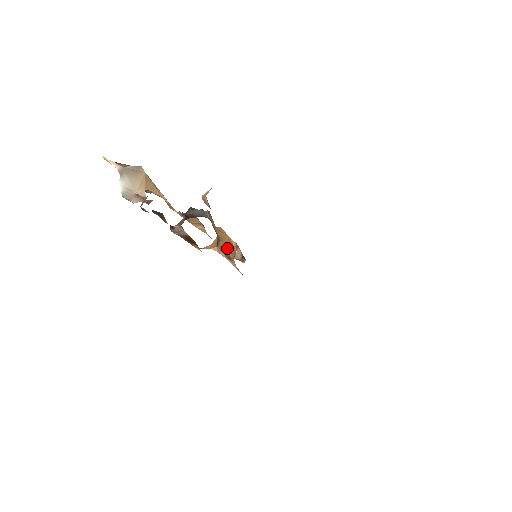
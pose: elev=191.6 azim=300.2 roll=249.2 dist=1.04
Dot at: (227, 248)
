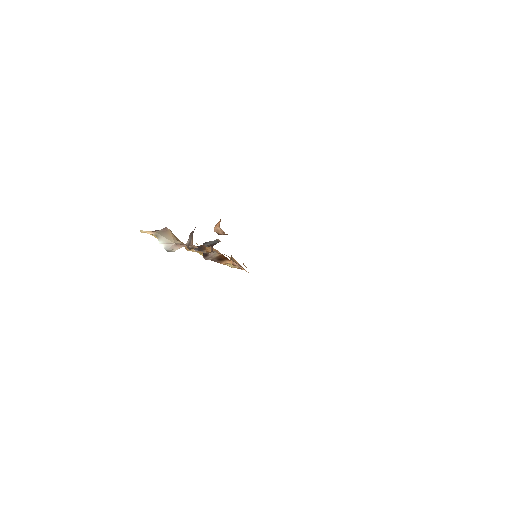
Dot at: (235, 260)
